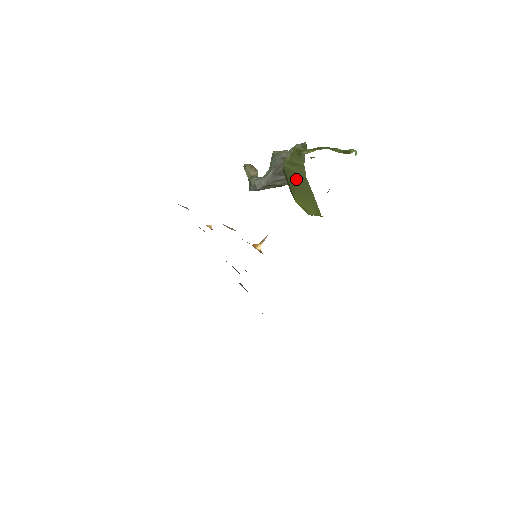
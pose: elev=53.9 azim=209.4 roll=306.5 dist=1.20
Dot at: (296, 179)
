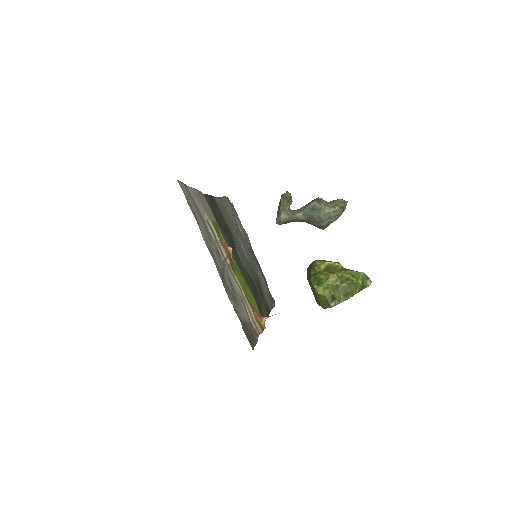
Dot at: occluded
